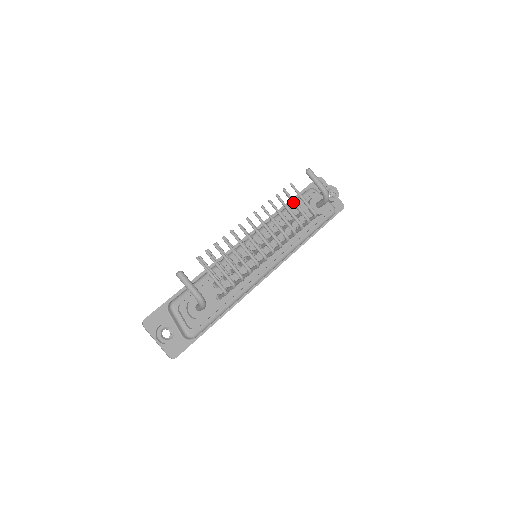
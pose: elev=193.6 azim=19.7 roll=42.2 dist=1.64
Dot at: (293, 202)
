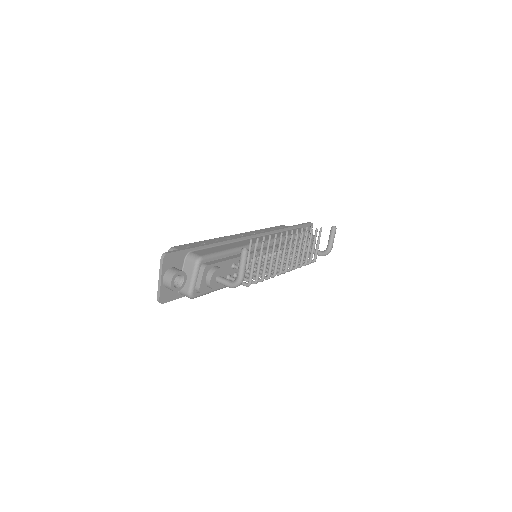
Dot at: (314, 243)
